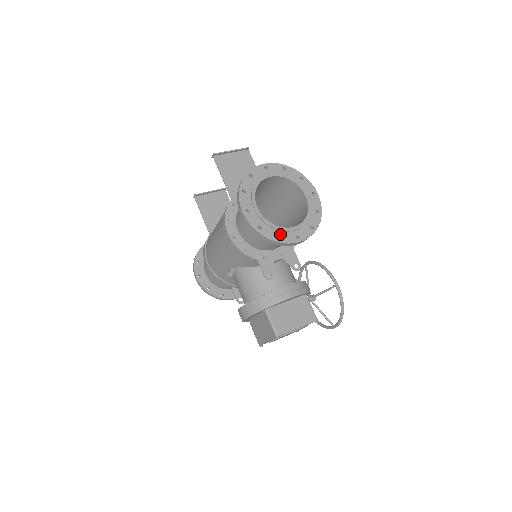
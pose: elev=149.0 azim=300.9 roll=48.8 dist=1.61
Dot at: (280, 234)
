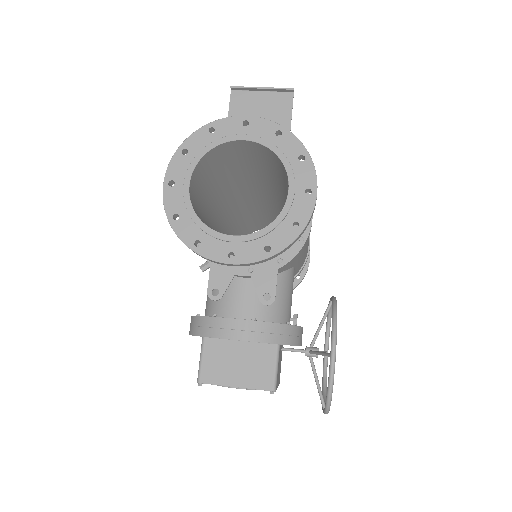
Dot at: (203, 239)
